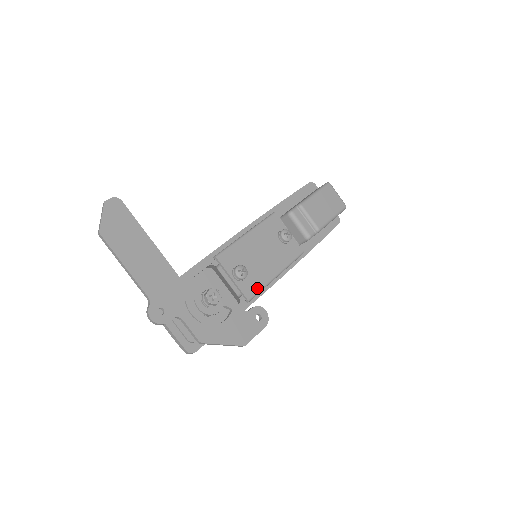
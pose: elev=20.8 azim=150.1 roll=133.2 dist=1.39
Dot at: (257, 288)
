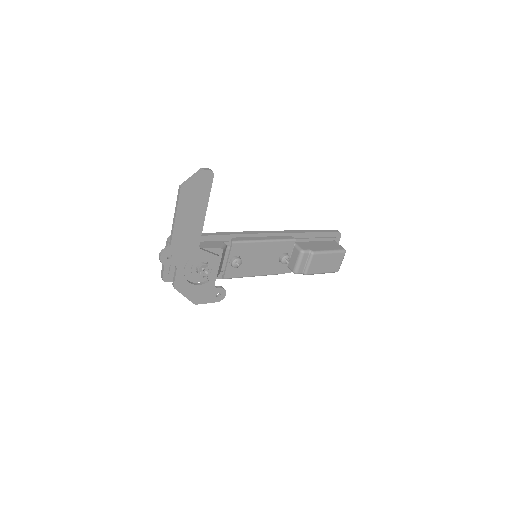
Dot at: (236, 275)
